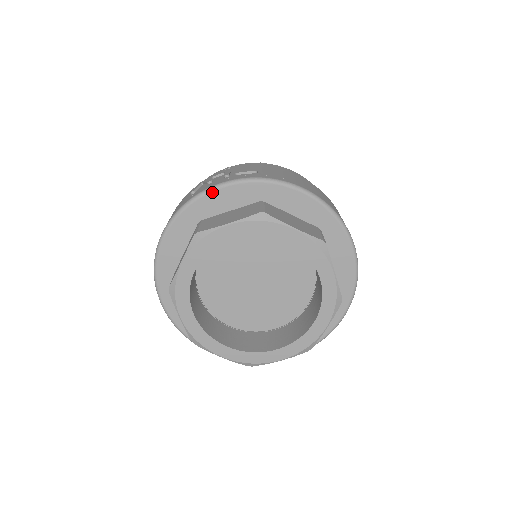
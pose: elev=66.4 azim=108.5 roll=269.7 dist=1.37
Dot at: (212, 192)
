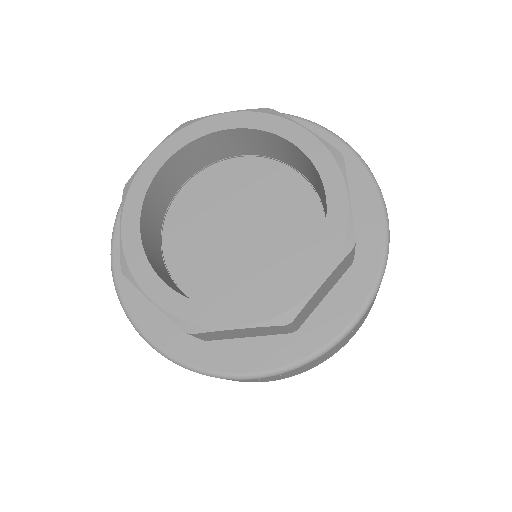
Dot at: occluded
